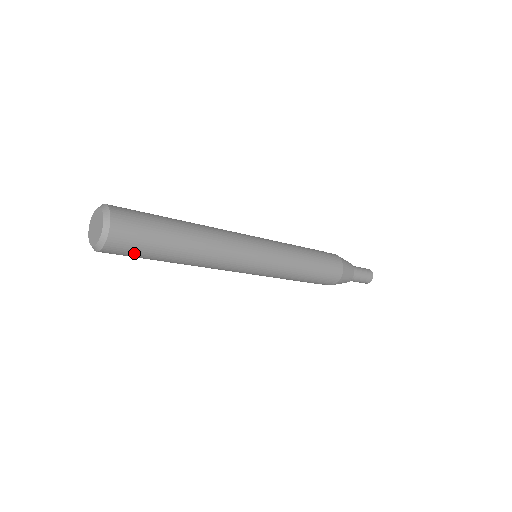
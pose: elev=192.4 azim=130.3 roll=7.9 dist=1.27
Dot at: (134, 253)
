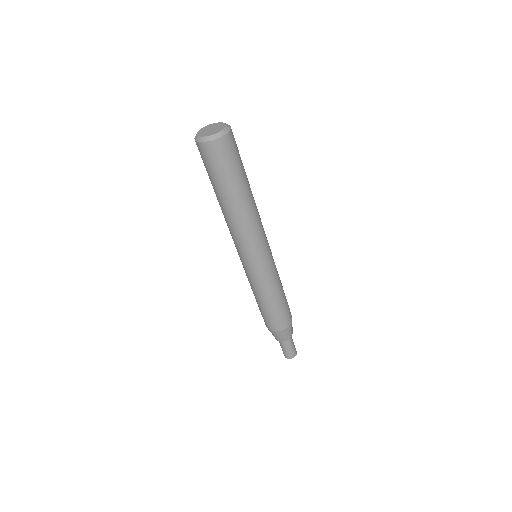
Dot at: (232, 159)
